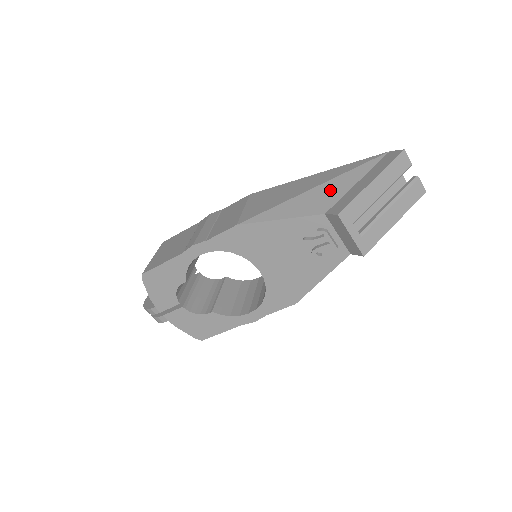
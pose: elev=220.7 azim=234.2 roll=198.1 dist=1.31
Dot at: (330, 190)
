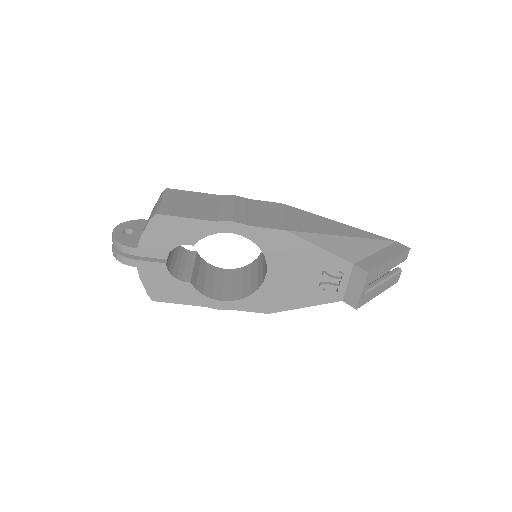
Dot at: (358, 246)
